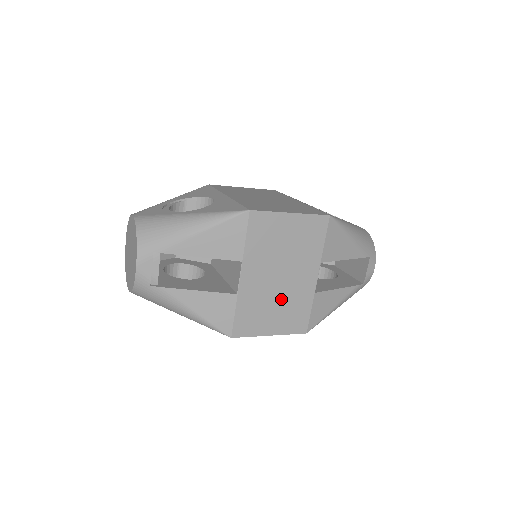
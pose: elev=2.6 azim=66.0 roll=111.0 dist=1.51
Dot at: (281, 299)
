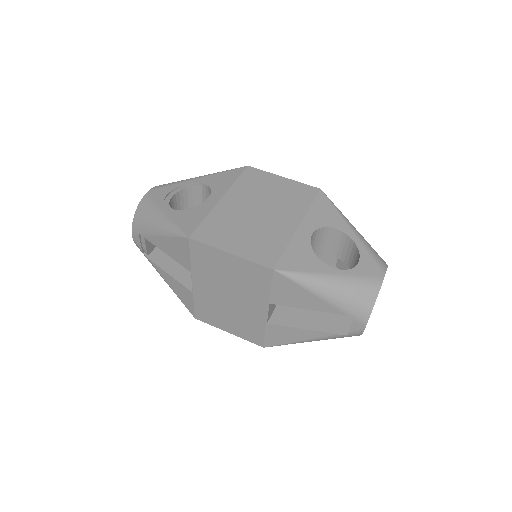
Dot at: (233, 313)
